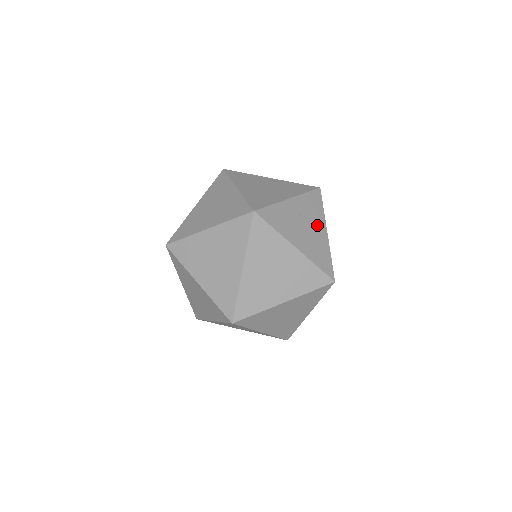
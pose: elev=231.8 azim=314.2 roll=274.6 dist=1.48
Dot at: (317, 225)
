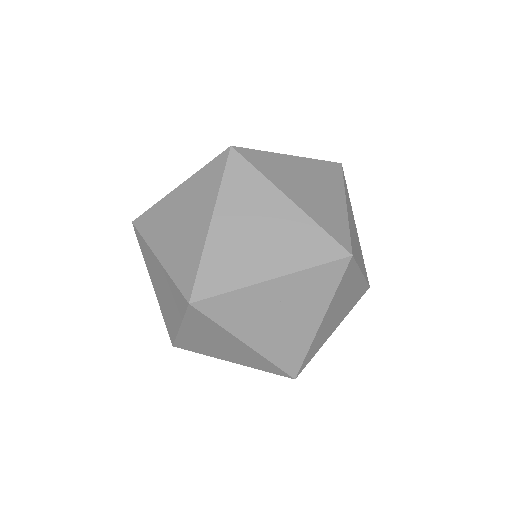
Dot at: (307, 313)
